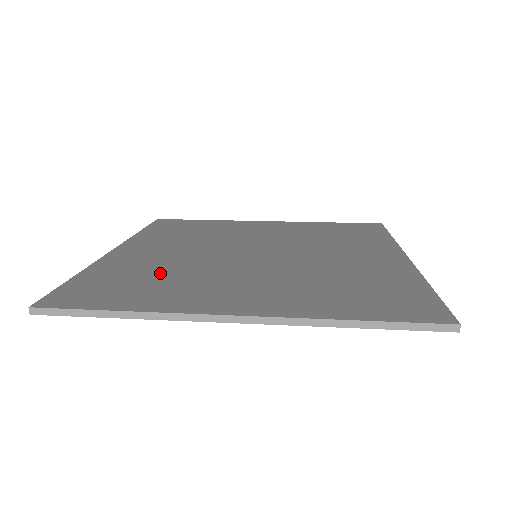
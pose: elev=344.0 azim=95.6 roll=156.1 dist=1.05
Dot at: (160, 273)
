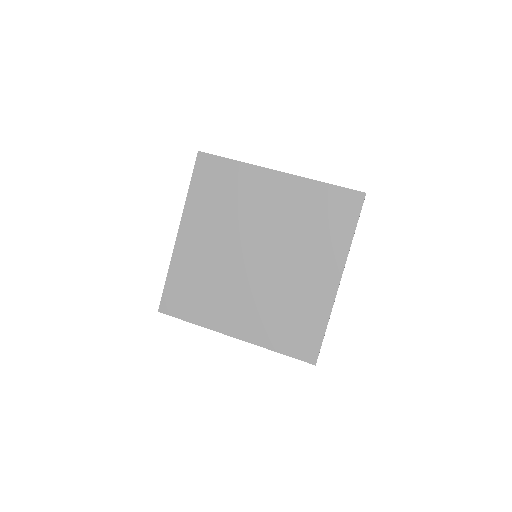
Dot at: (204, 281)
